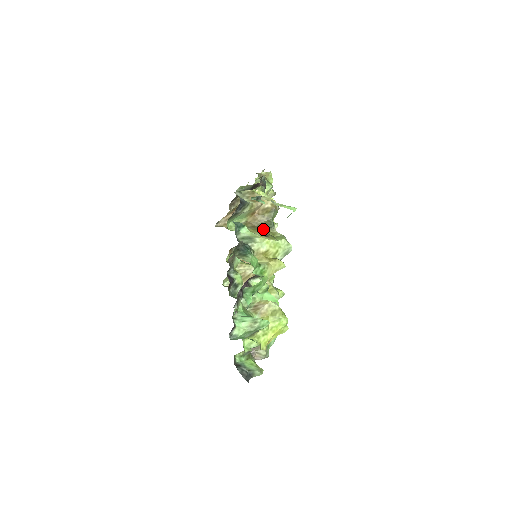
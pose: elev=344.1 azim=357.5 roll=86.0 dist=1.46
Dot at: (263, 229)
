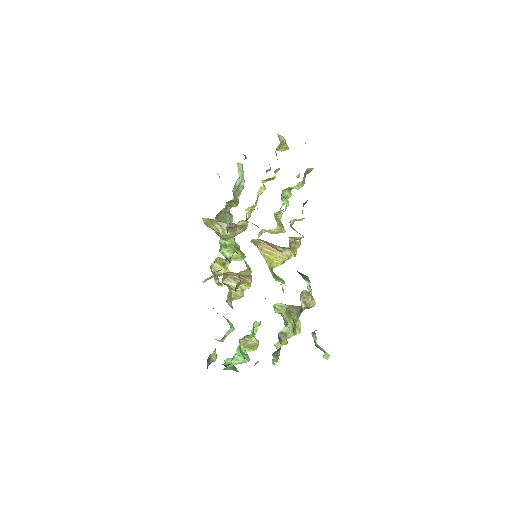
Dot at: (293, 316)
